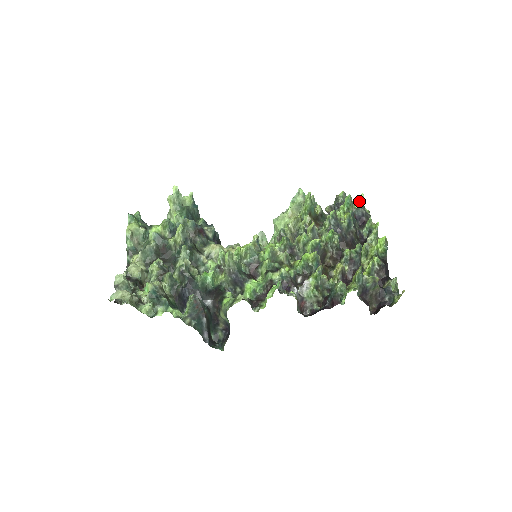
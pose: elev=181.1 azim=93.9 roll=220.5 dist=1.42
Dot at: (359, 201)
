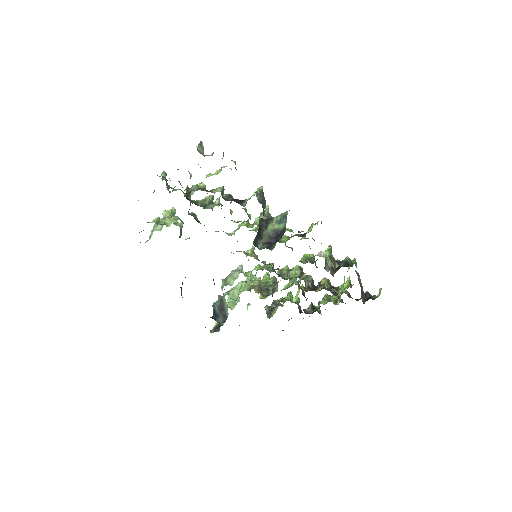
Dot at: (296, 300)
